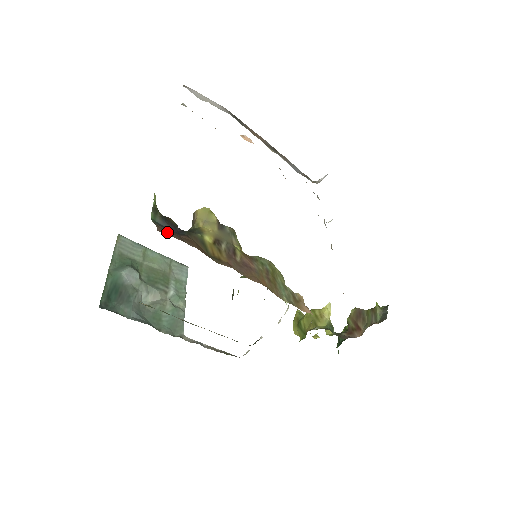
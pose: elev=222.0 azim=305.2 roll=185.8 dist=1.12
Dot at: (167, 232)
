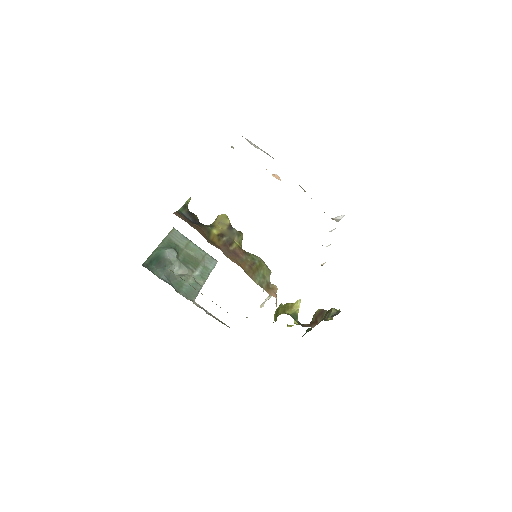
Dot at: (181, 217)
